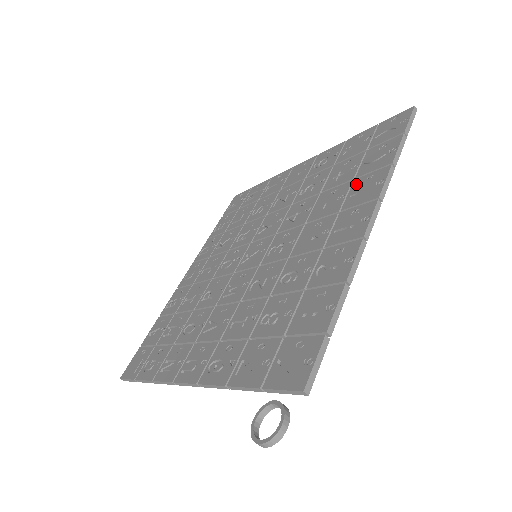
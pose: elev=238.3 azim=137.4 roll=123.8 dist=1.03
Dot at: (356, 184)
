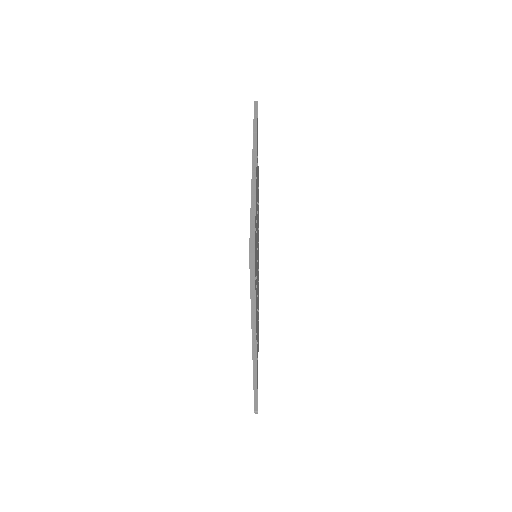
Dot at: occluded
